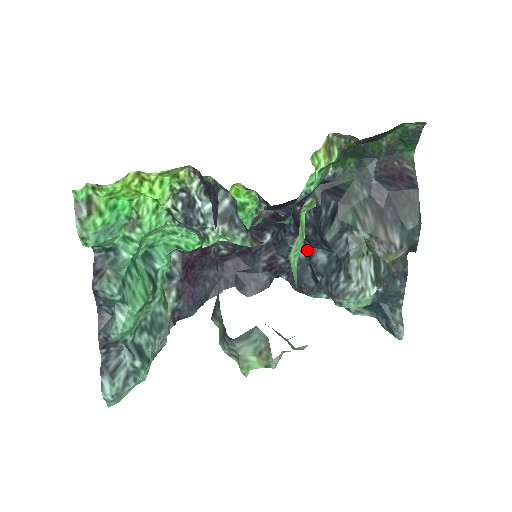
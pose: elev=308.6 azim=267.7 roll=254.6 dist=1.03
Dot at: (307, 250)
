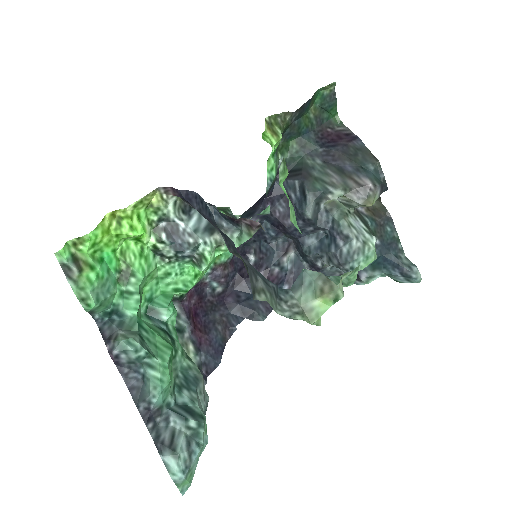
Dot at: (294, 248)
